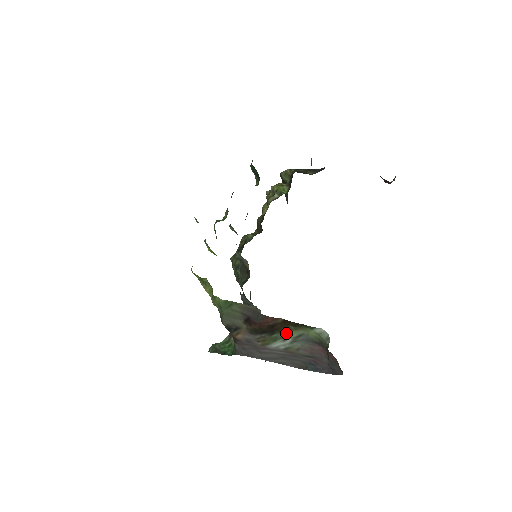
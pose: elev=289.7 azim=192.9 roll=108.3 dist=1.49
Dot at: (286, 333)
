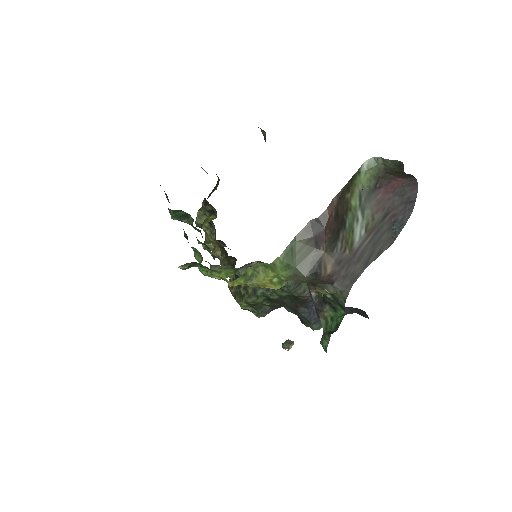
Dot at: (351, 209)
